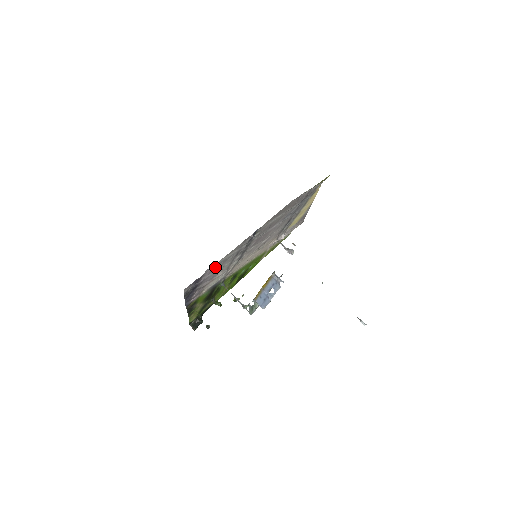
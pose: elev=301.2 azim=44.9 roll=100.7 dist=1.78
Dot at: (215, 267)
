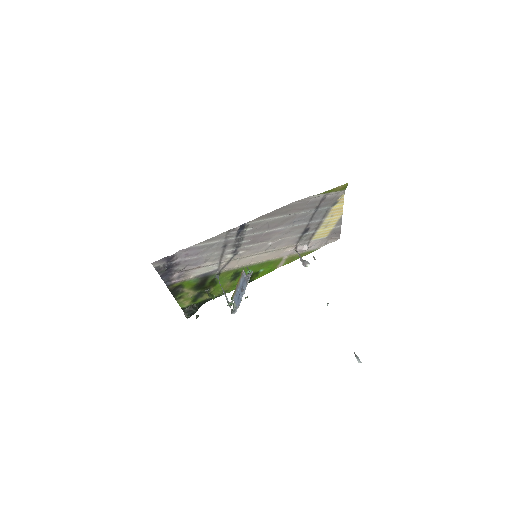
Dot at: (193, 251)
